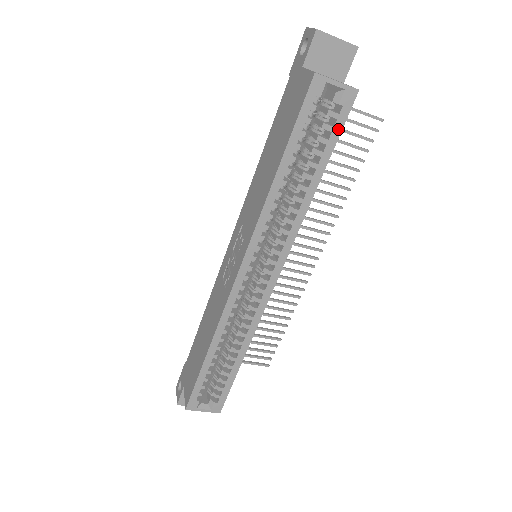
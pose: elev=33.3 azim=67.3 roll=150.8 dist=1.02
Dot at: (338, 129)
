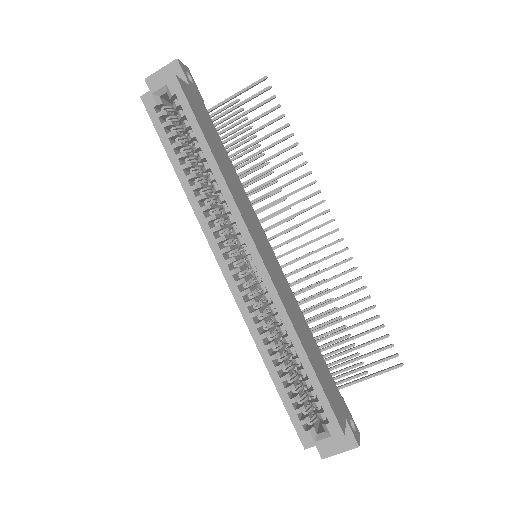
Dot at: (187, 109)
